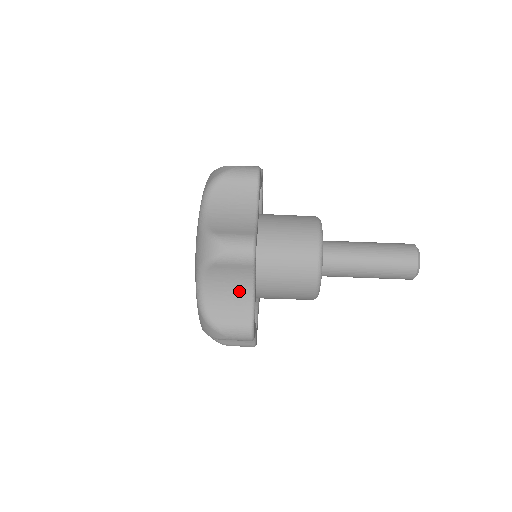
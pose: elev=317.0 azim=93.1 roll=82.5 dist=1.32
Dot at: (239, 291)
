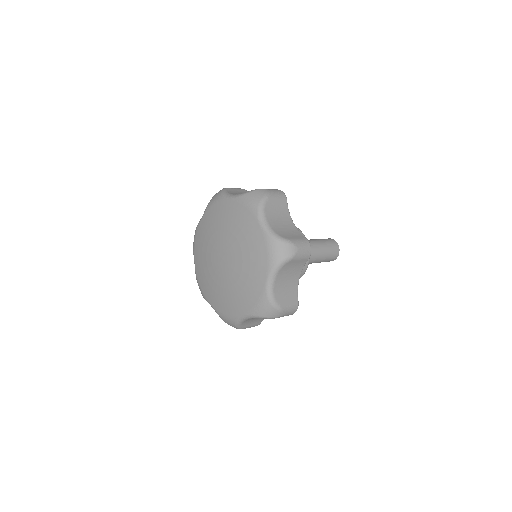
Dot at: (293, 279)
